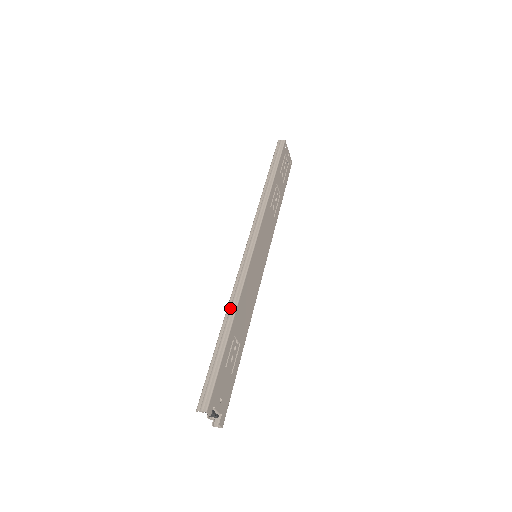
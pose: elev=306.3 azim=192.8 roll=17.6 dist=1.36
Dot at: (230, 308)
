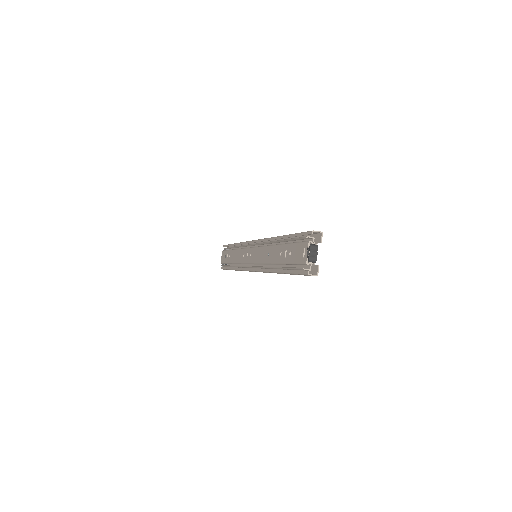
Dot at: occluded
